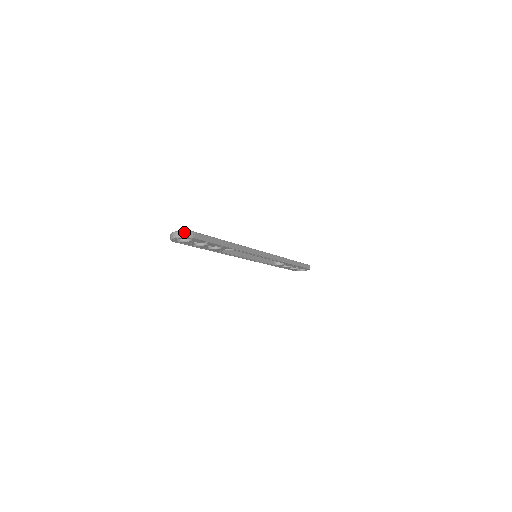
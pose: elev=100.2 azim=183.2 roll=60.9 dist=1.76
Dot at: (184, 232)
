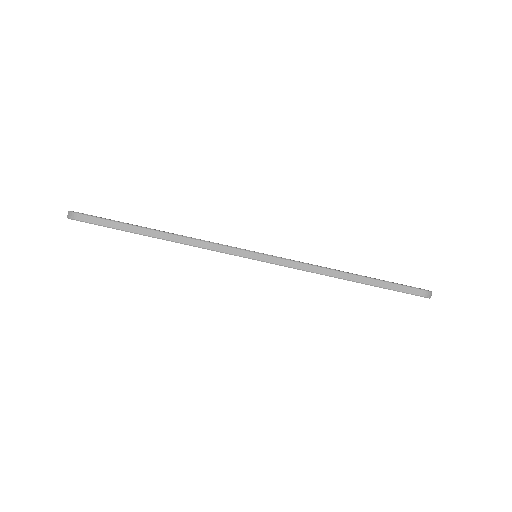
Dot at: (69, 212)
